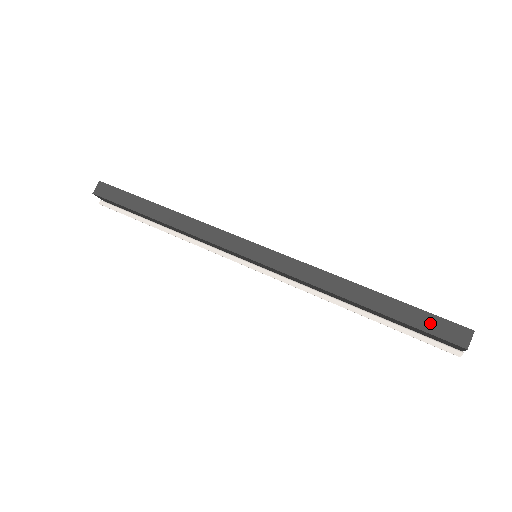
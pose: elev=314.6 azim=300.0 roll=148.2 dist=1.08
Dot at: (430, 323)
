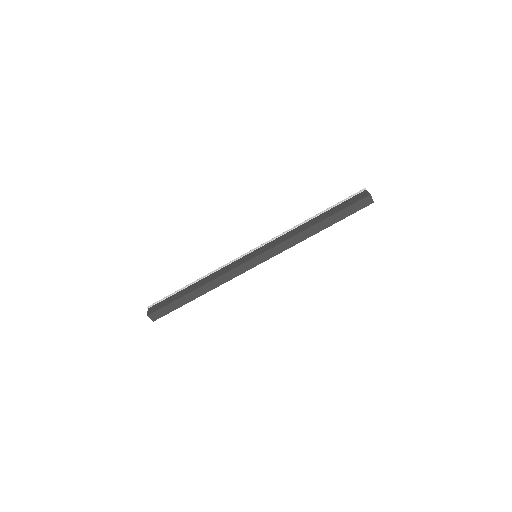
Dot at: (353, 209)
